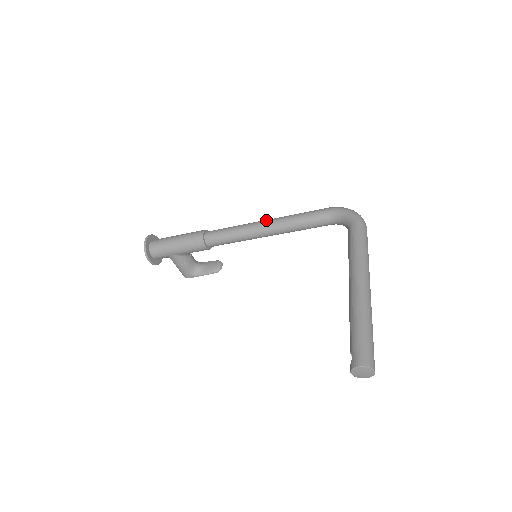
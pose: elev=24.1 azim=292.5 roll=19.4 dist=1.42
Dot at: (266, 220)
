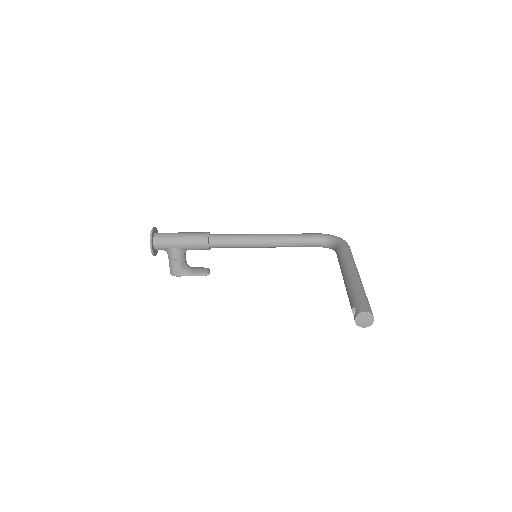
Dot at: occluded
